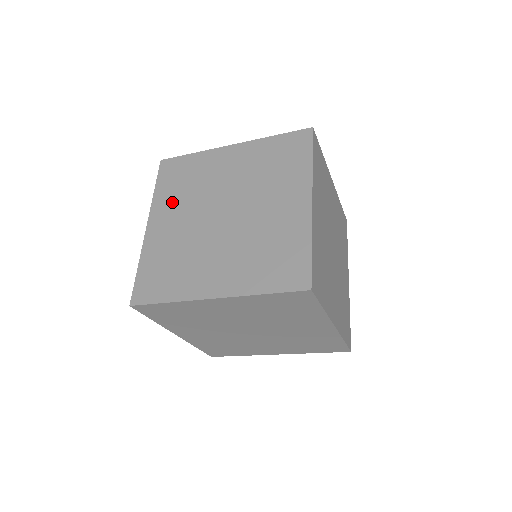
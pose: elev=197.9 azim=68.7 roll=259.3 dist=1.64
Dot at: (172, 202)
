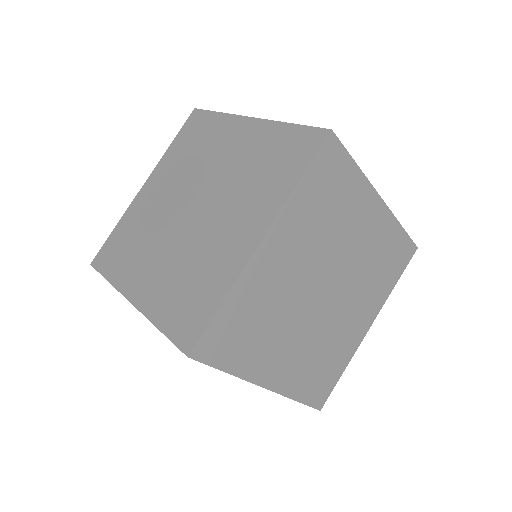
Dot at: occluded
